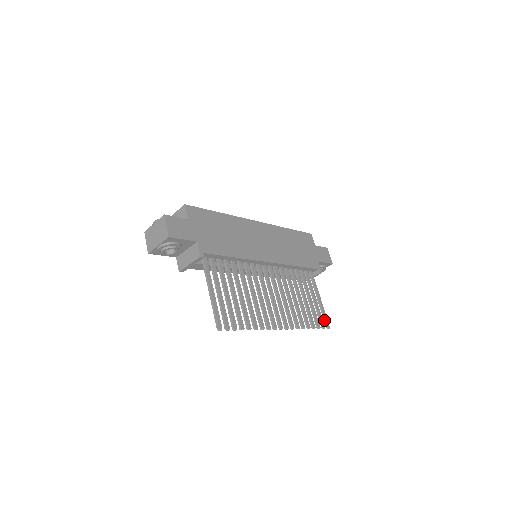
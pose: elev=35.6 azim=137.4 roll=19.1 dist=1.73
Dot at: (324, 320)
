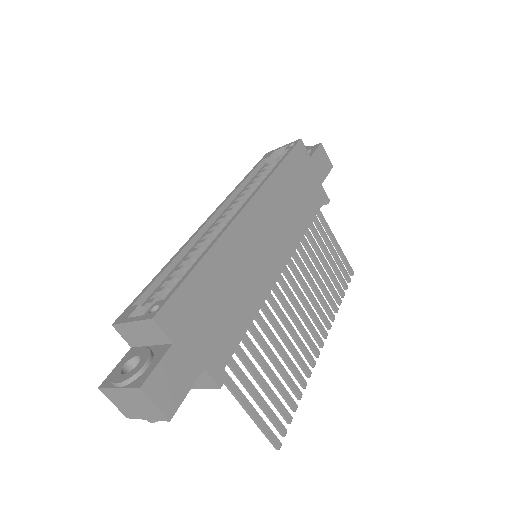
Dot at: (346, 268)
